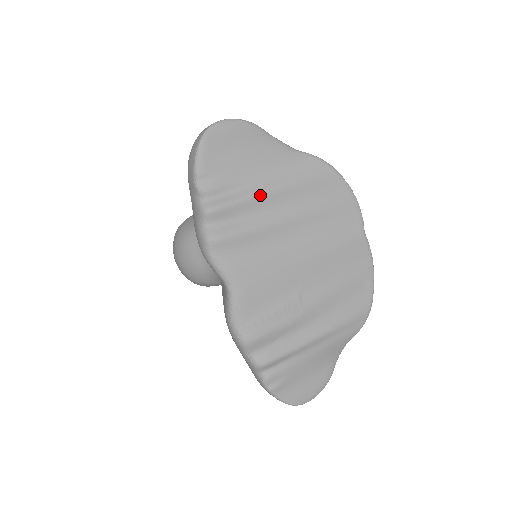
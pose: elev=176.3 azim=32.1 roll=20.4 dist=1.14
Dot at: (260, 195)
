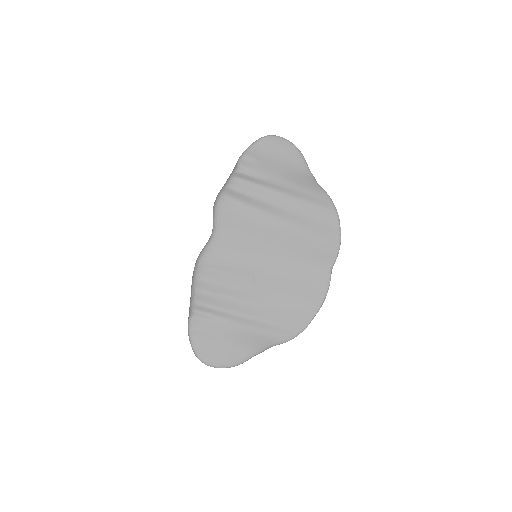
Dot at: (273, 191)
